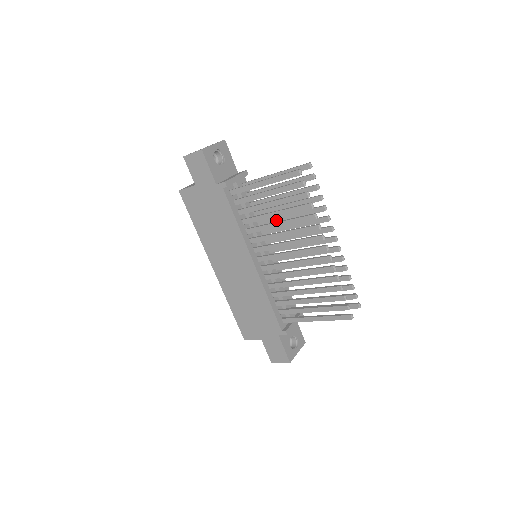
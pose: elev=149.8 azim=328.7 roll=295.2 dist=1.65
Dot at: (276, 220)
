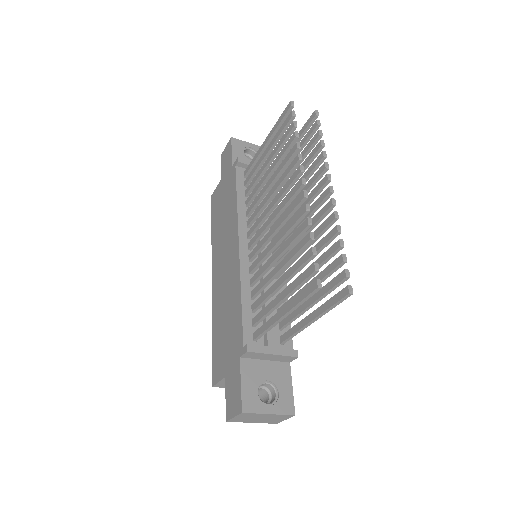
Dot at: occluded
